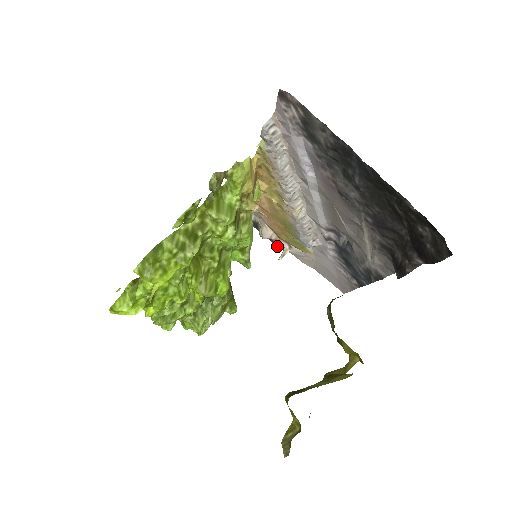
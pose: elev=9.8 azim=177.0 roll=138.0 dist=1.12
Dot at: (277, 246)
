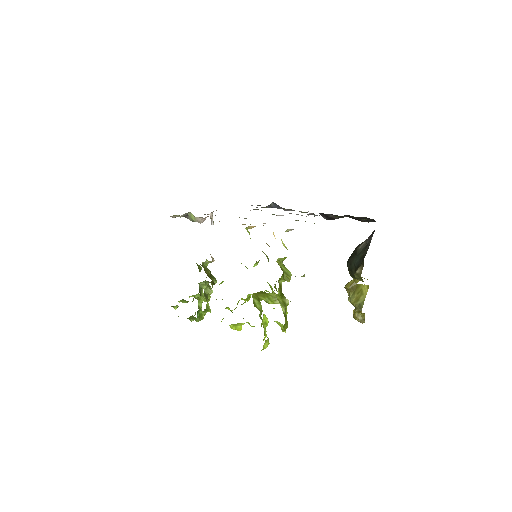
Dot at: occluded
